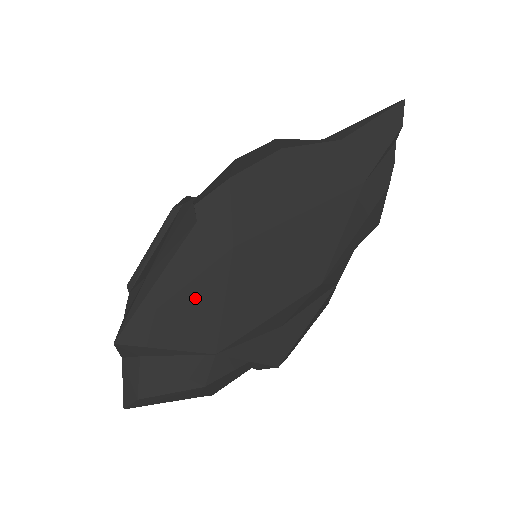
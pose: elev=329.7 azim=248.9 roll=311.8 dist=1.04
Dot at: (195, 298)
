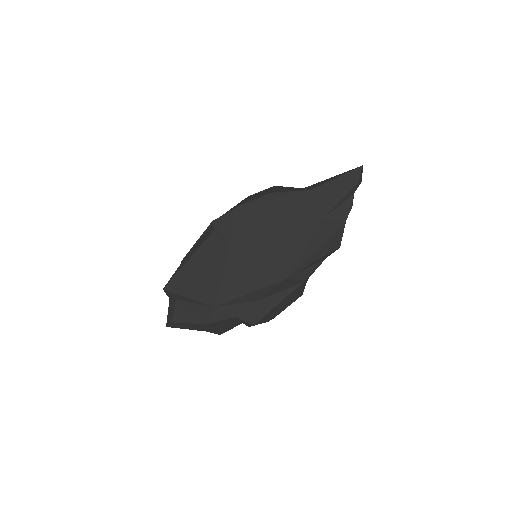
Dot at: (206, 273)
